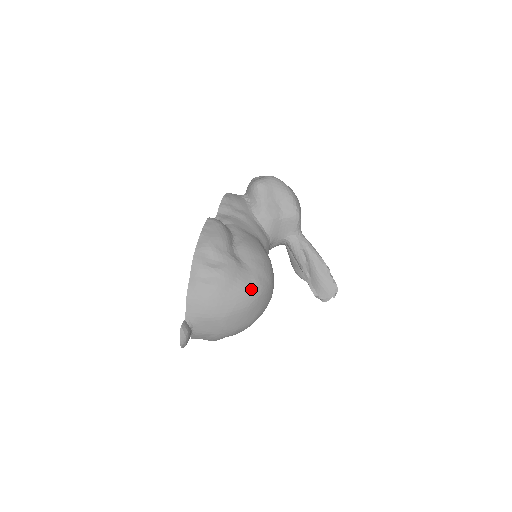
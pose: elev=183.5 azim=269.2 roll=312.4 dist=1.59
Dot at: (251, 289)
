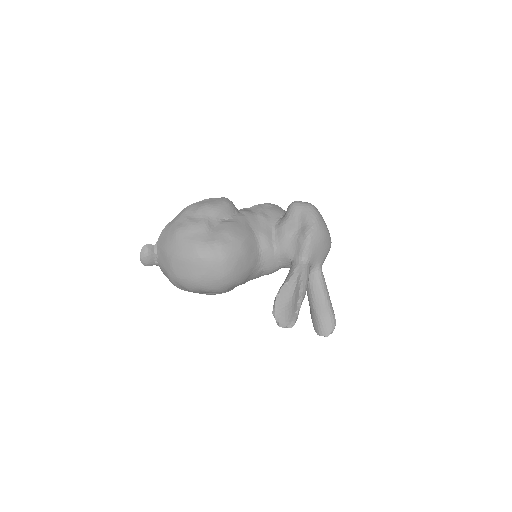
Dot at: (199, 248)
